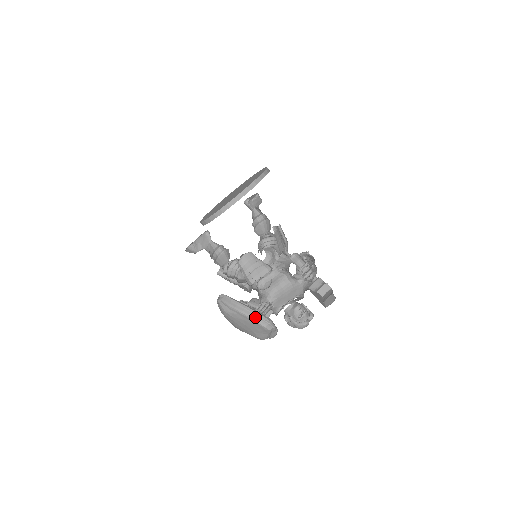
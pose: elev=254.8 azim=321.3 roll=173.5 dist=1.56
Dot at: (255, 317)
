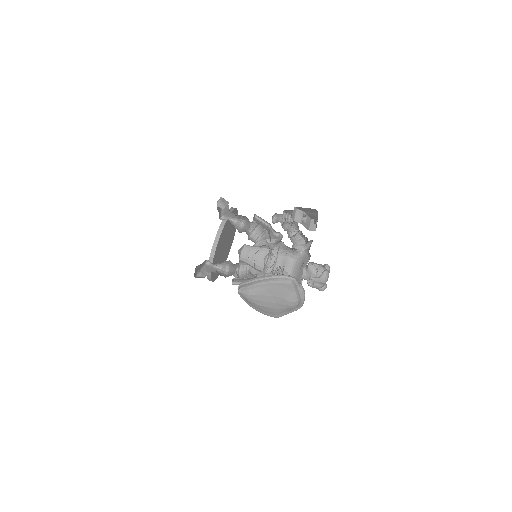
Dot at: (273, 279)
